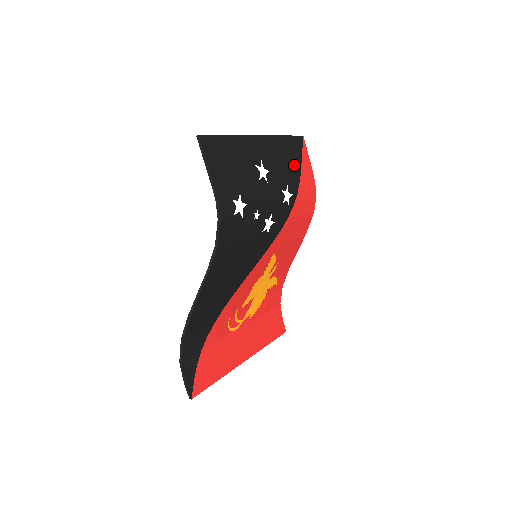
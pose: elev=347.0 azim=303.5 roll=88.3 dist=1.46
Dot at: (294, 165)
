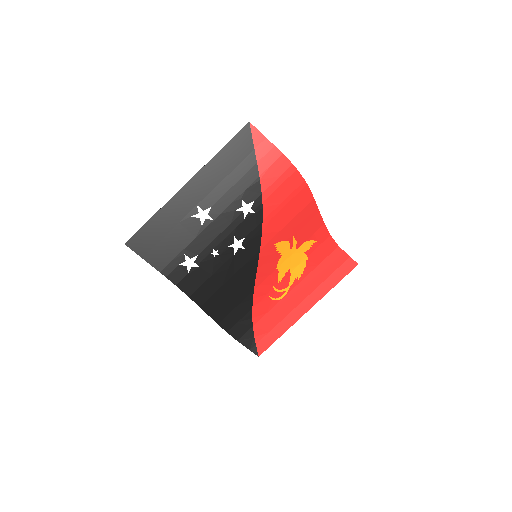
Dot at: (245, 170)
